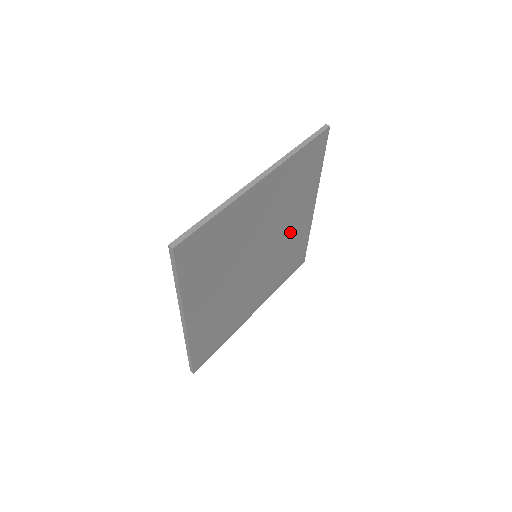
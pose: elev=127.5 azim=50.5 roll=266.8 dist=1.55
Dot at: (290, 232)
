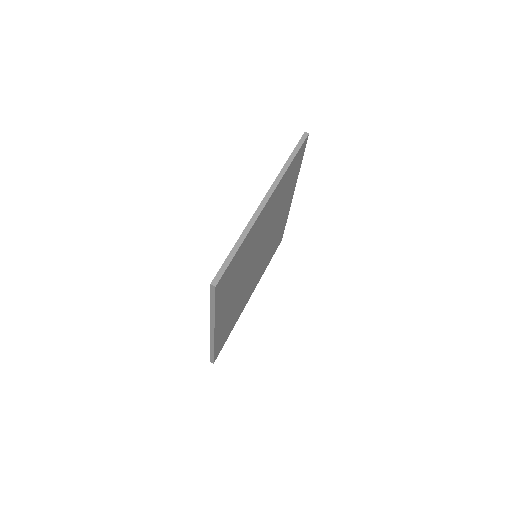
Dot at: (277, 225)
